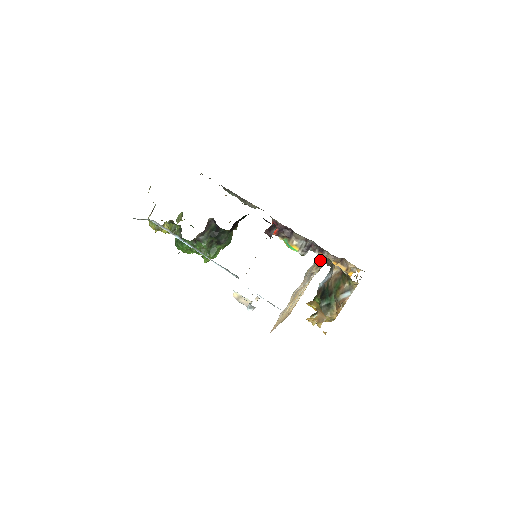
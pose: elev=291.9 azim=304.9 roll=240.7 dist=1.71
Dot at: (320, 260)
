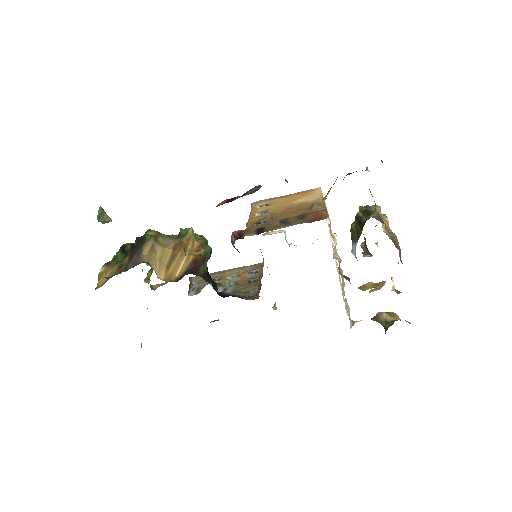
Dot at: occluded
